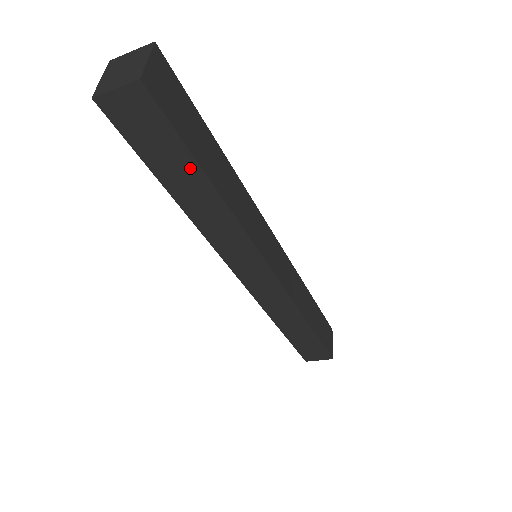
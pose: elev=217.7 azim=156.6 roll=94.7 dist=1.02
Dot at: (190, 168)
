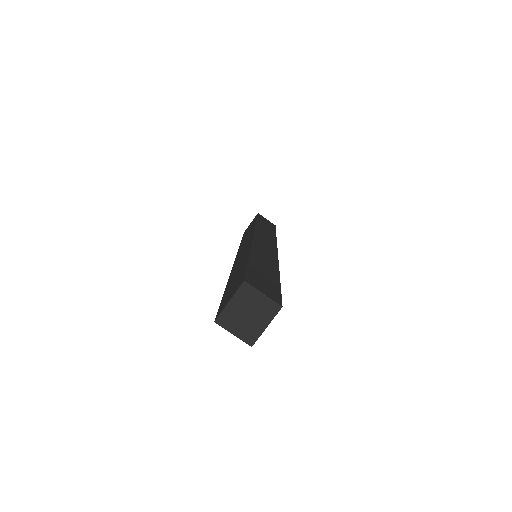
Dot at: occluded
